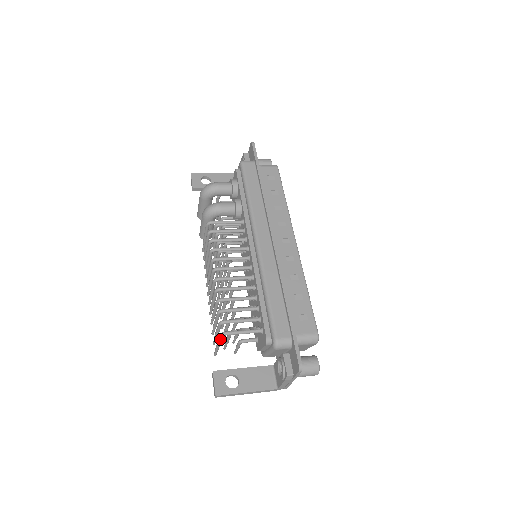
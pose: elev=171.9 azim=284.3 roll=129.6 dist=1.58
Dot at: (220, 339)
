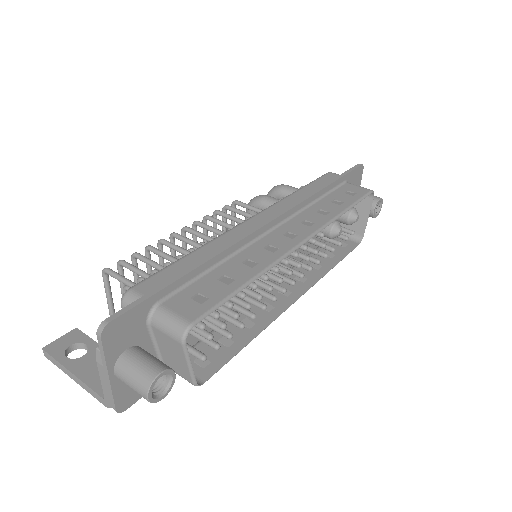
Dot at: (104, 282)
